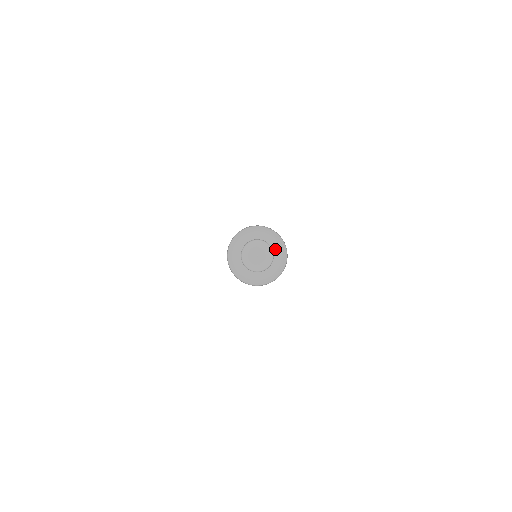
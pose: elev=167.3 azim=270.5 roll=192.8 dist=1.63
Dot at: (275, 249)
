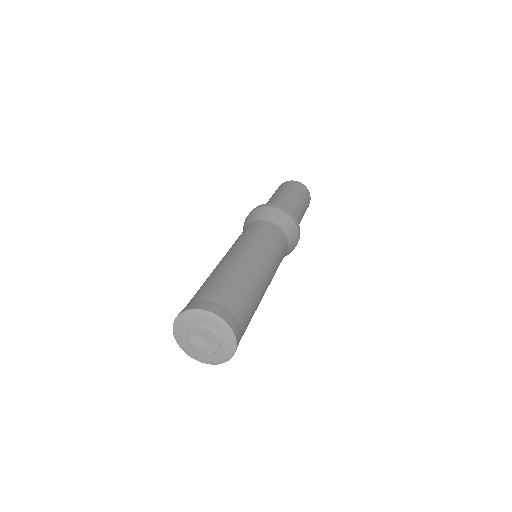
Dot at: (219, 333)
